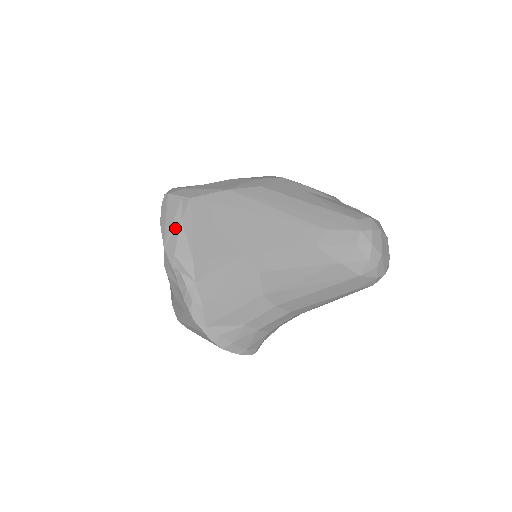
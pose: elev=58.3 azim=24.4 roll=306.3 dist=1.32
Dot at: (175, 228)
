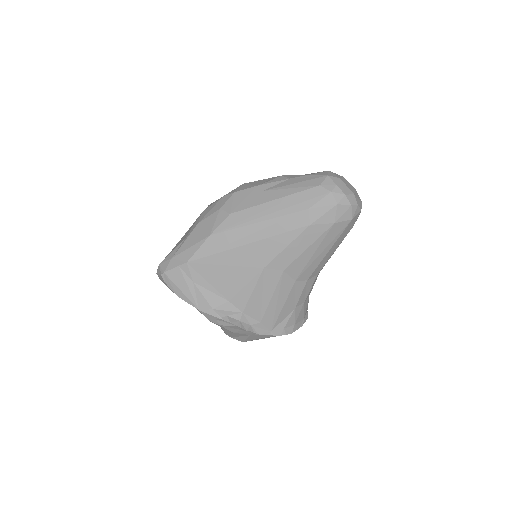
Dot at: (195, 291)
